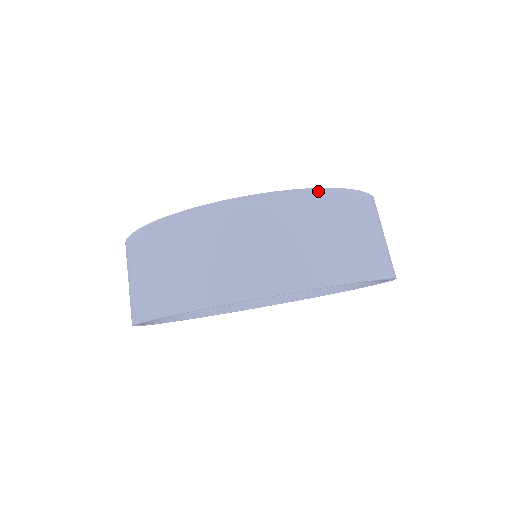
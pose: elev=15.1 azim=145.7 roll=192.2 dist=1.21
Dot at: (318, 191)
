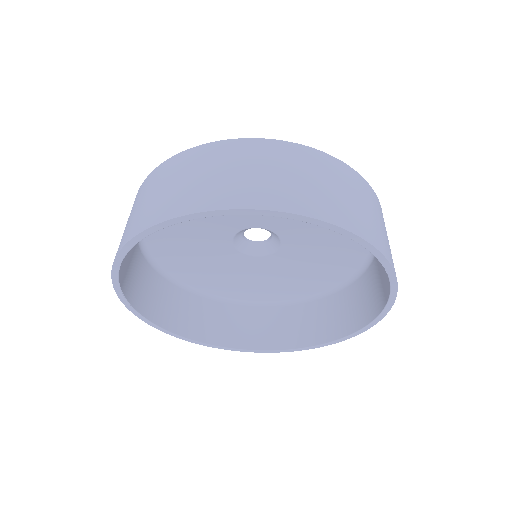
Dot at: (173, 158)
